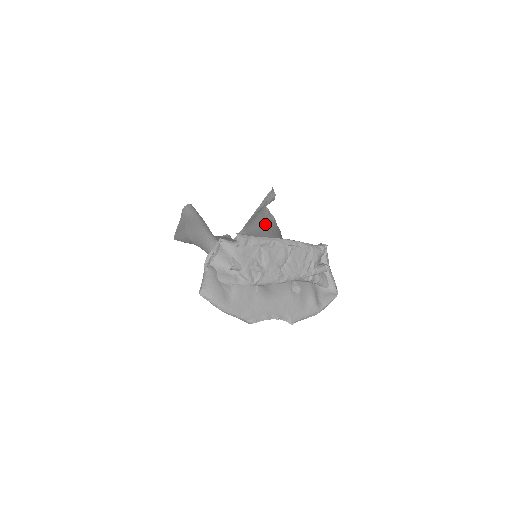
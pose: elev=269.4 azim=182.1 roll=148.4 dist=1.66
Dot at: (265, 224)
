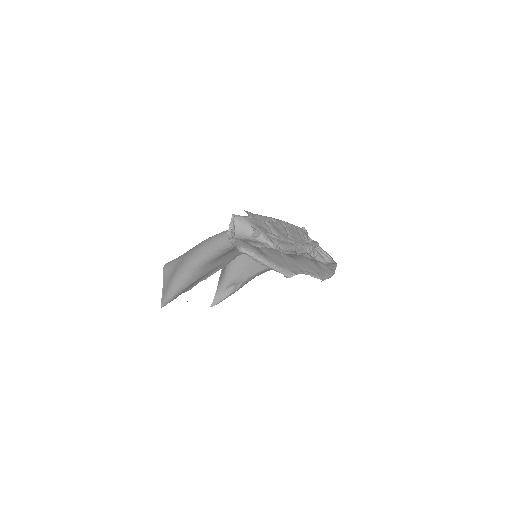
Dot at: occluded
